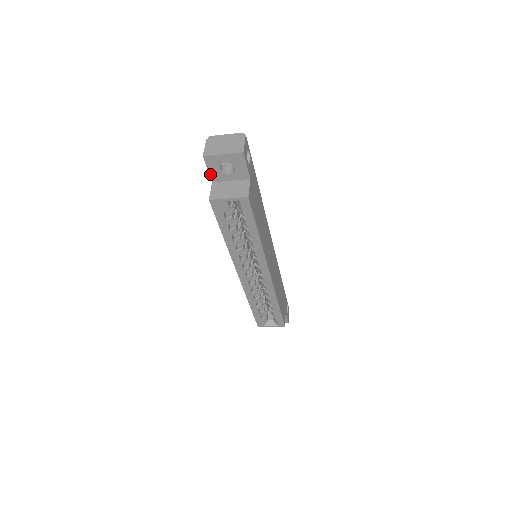
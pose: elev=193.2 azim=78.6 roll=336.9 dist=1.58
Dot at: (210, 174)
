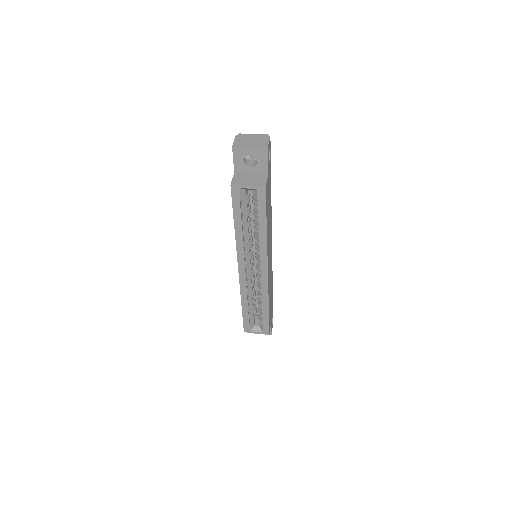
Dot at: (234, 165)
